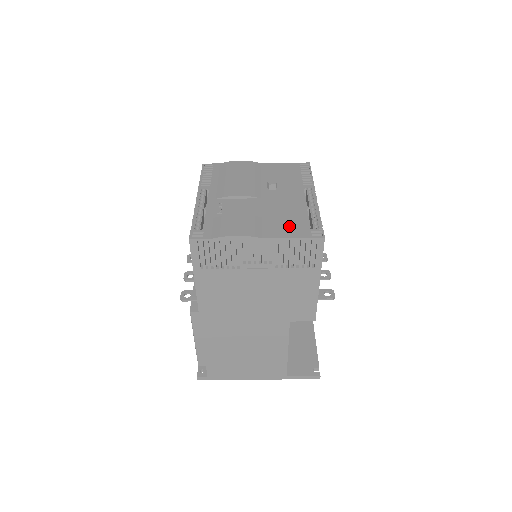
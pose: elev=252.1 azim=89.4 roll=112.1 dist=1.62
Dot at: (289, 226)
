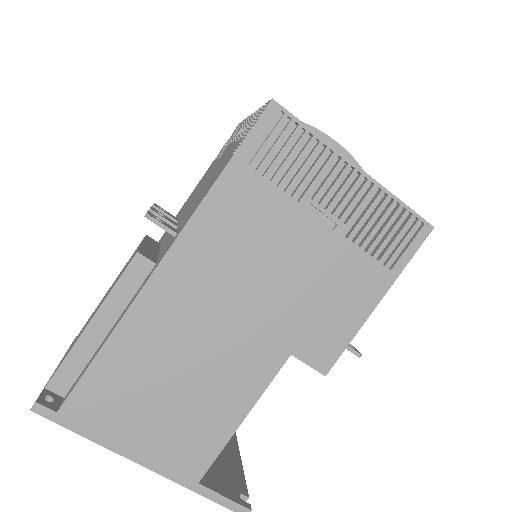
Dot at: occluded
